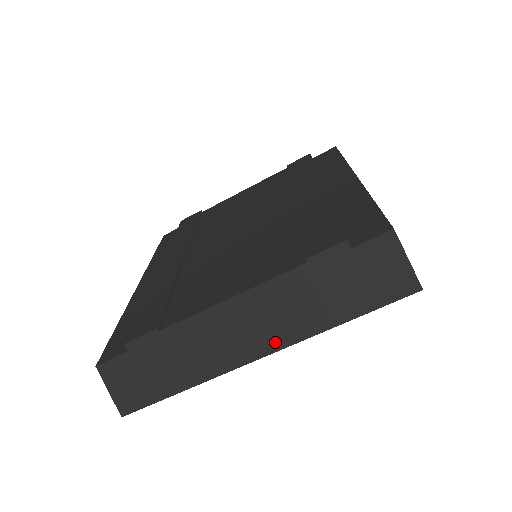
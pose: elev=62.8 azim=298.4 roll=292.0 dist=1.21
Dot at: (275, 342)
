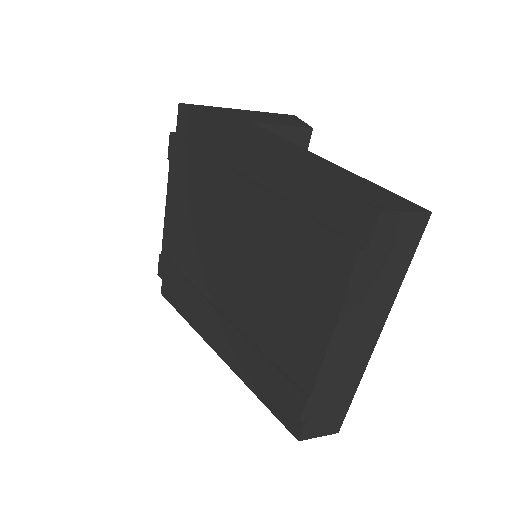
Dot at: (377, 327)
